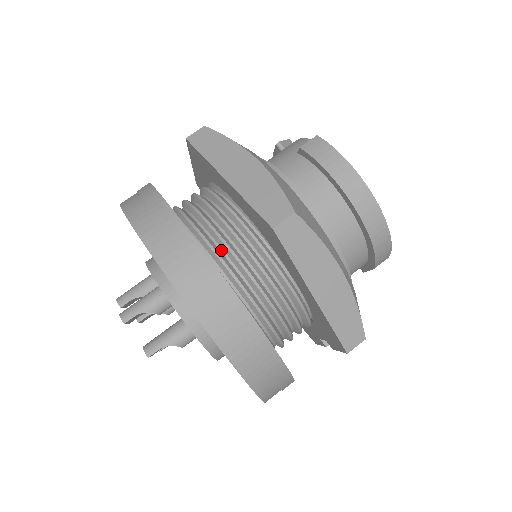
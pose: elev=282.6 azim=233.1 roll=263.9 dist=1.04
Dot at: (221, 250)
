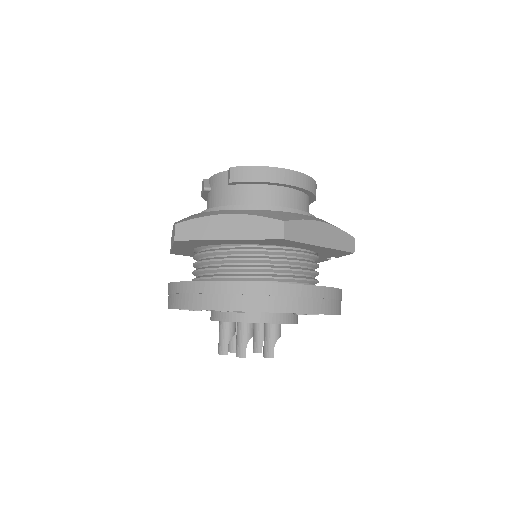
Dot at: (257, 273)
